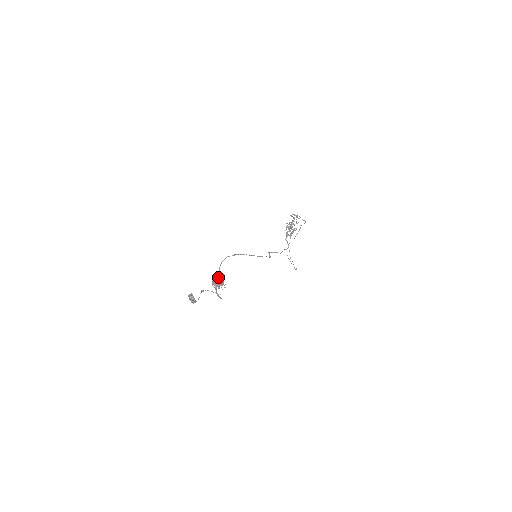
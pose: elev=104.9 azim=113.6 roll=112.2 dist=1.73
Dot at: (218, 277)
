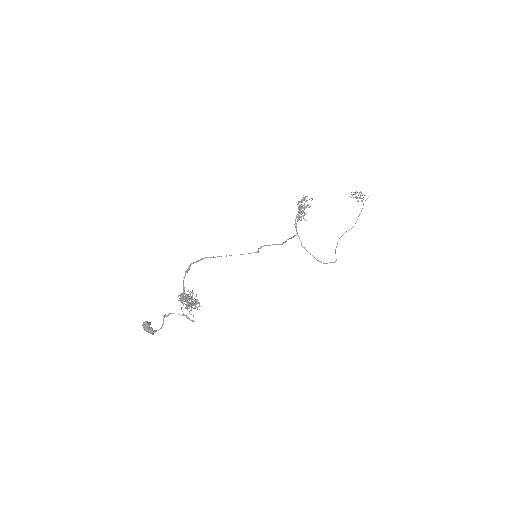
Dot at: (181, 294)
